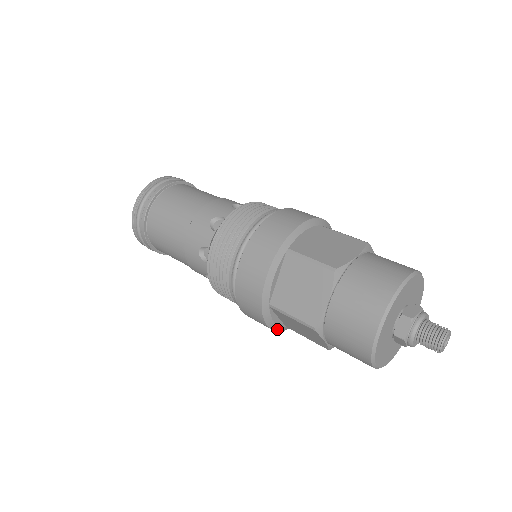
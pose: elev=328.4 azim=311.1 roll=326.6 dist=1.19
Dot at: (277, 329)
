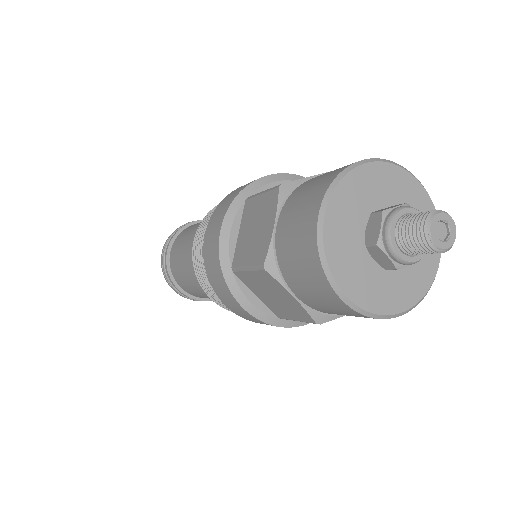
Dot at: (223, 252)
